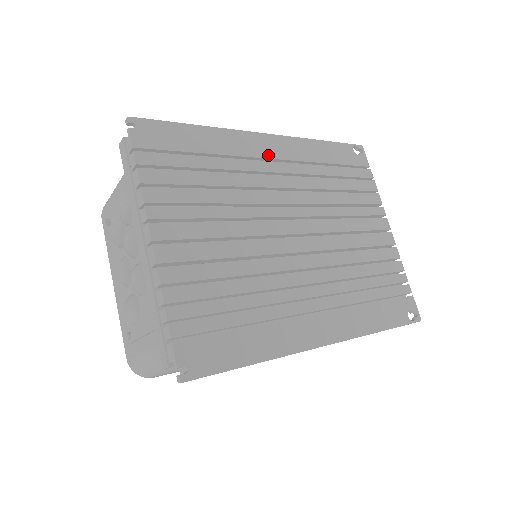
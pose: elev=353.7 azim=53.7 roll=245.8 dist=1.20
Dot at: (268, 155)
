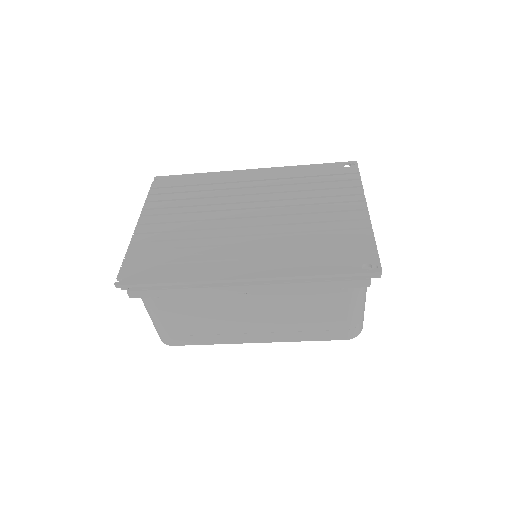
Dot at: (248, 179)
